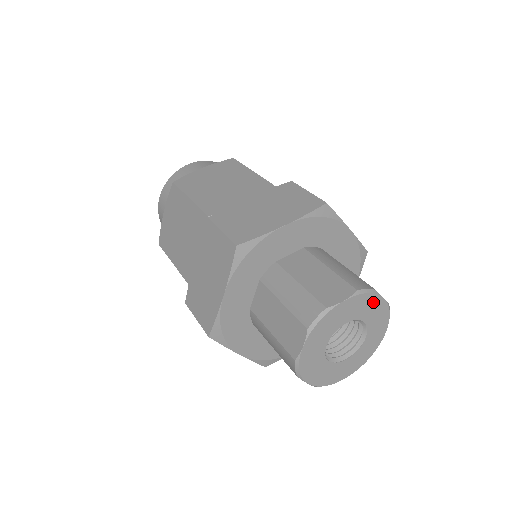
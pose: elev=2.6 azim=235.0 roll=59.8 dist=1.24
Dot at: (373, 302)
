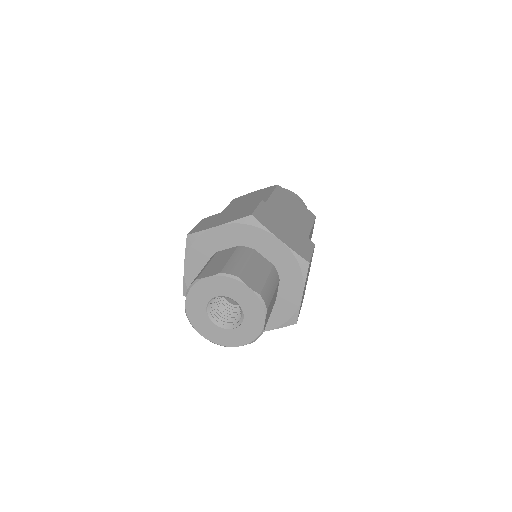
Dot at: (238, 286)
